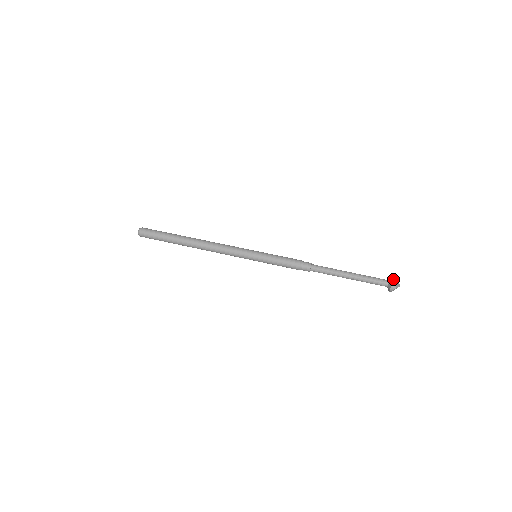
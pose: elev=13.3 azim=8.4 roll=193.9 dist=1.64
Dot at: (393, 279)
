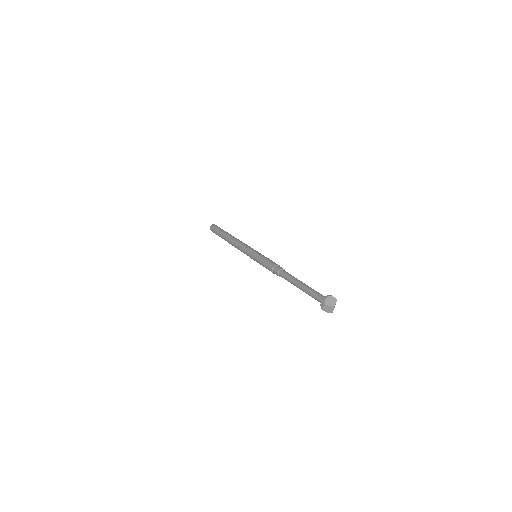
Dot at: (328, 295)
